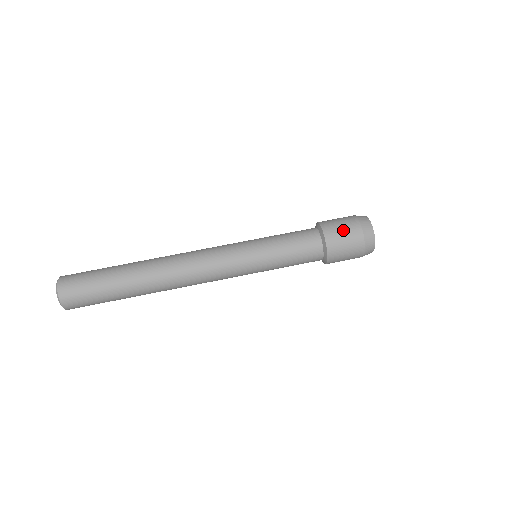
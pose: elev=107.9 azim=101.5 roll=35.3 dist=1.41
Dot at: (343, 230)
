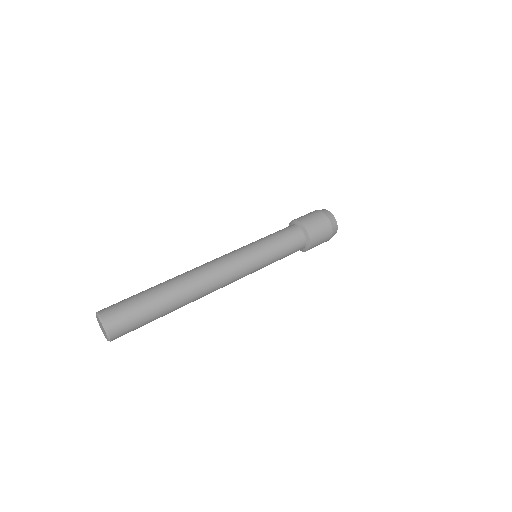
Dot at: (304, 215)
